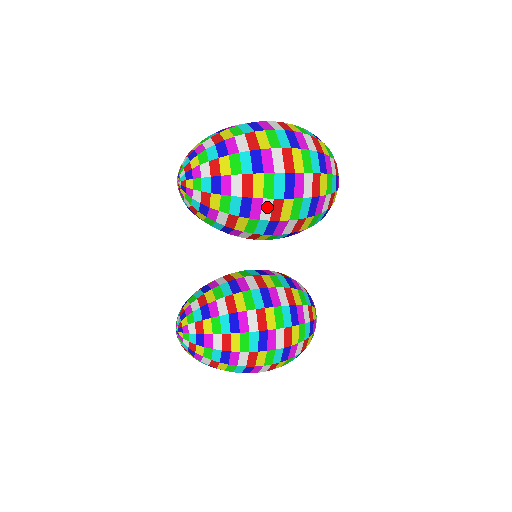
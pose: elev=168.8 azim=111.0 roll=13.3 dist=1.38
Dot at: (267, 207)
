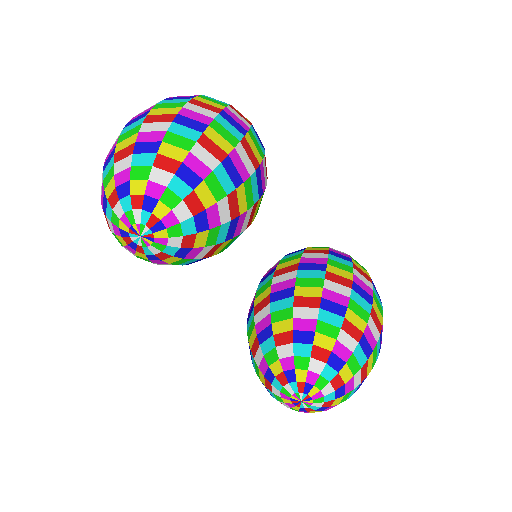
Dot at: (243, 156)
